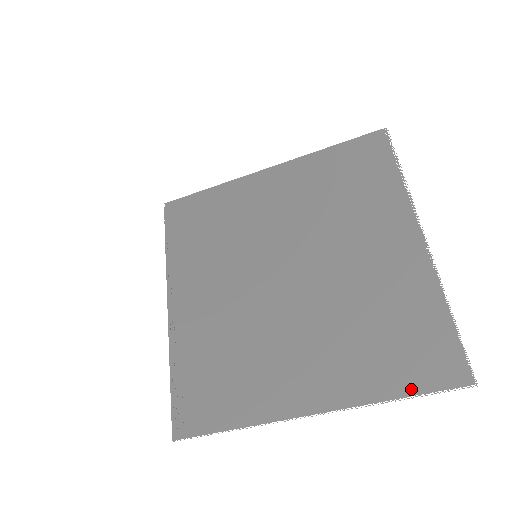
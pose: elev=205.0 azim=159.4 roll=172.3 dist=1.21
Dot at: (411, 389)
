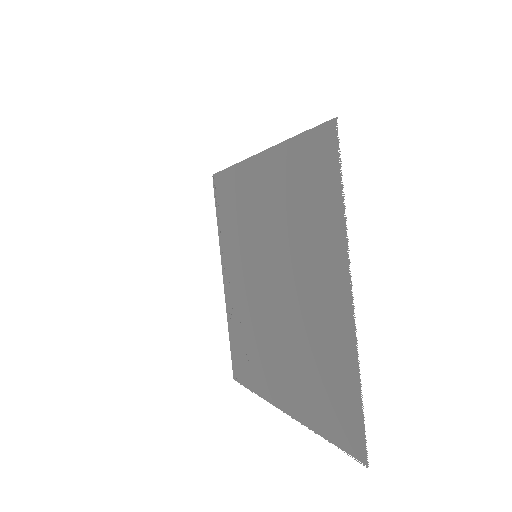
Dot at: (331, 436)
